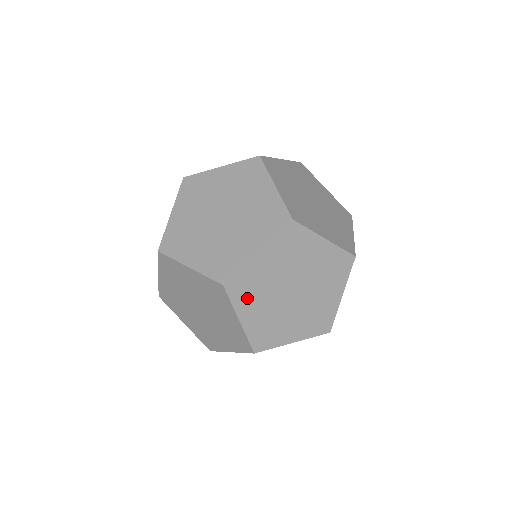
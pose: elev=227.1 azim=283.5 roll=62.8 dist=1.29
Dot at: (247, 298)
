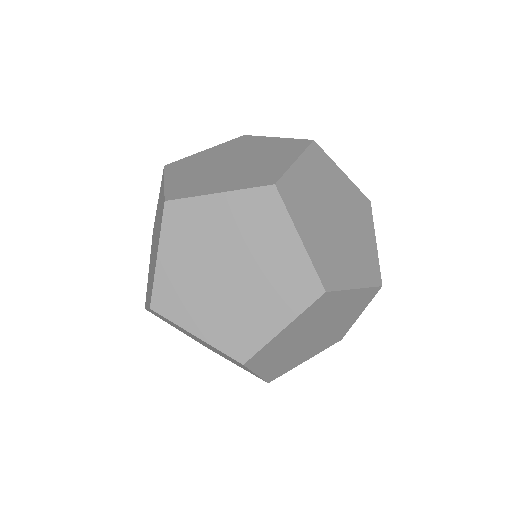
Dot at: occluded
